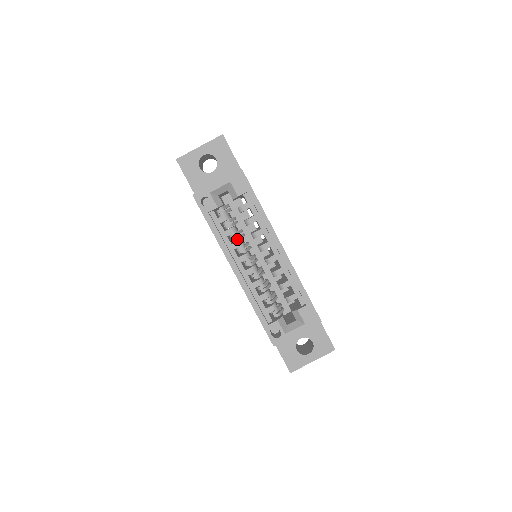
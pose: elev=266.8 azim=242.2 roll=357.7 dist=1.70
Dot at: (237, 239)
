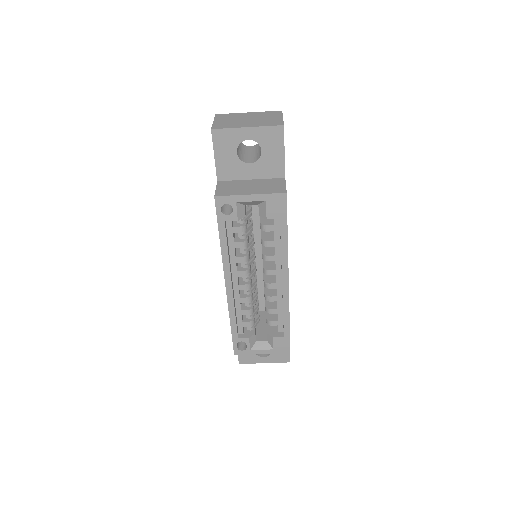
Dot at: (244, 253)
